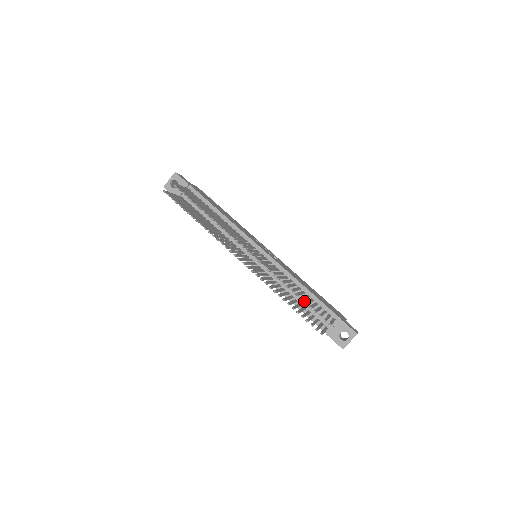
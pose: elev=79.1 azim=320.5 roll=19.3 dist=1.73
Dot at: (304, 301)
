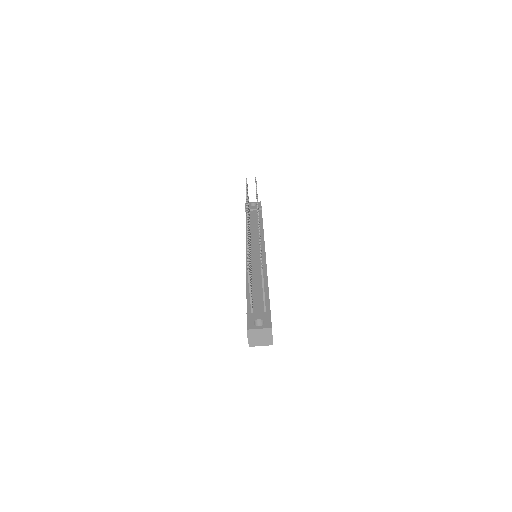
Dot at: (257, 289)
